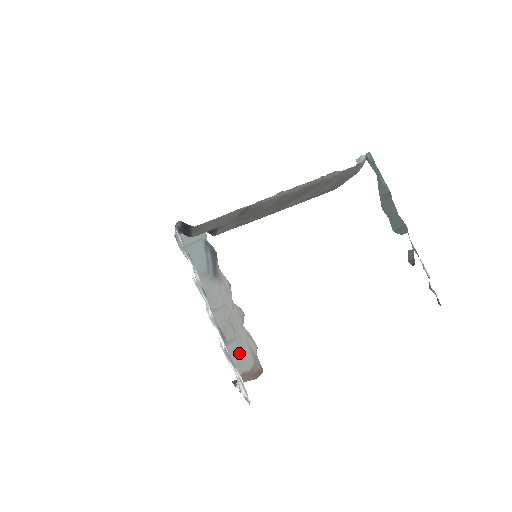
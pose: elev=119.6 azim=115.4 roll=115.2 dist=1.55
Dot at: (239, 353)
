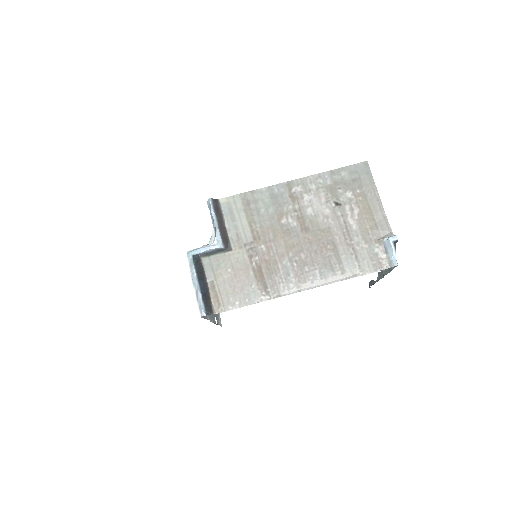
Dot at: occluded
